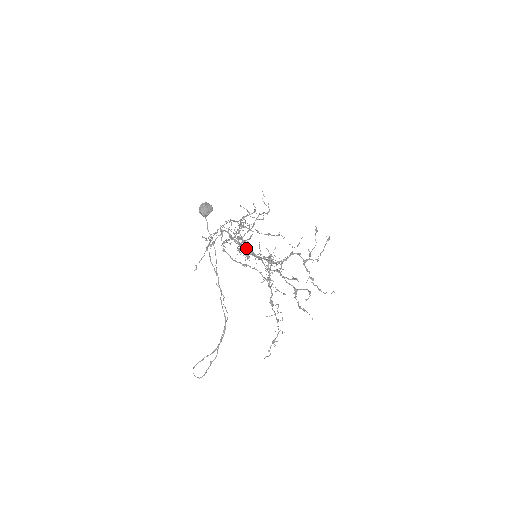
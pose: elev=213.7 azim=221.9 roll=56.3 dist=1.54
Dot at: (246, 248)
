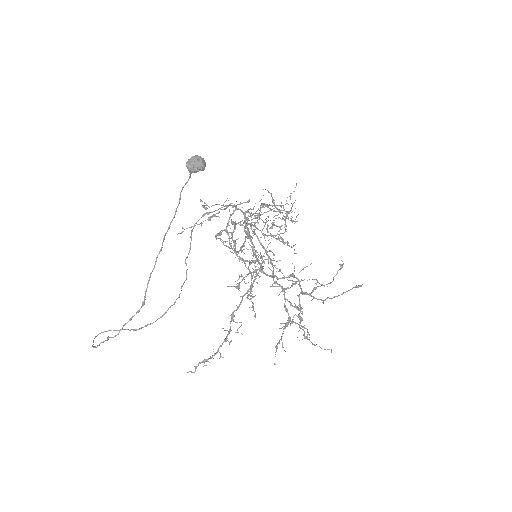
Dot at: (251, 241)
